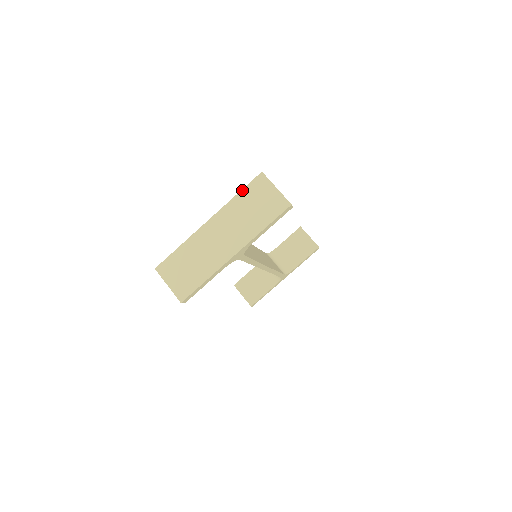
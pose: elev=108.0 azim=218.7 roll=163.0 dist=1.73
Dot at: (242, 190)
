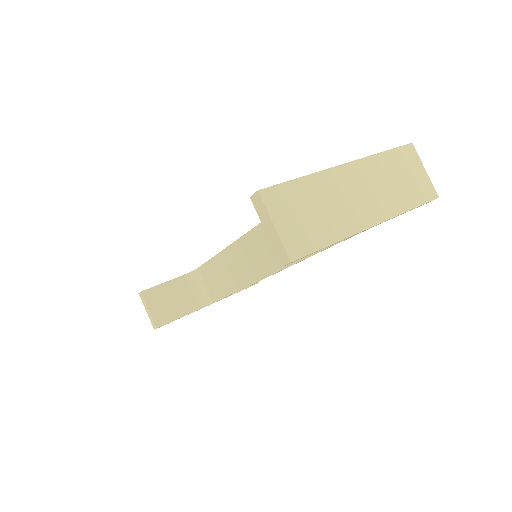
Dot at: (390, 150)
